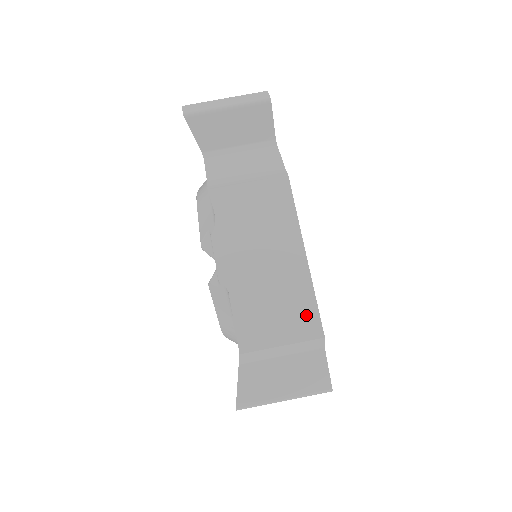
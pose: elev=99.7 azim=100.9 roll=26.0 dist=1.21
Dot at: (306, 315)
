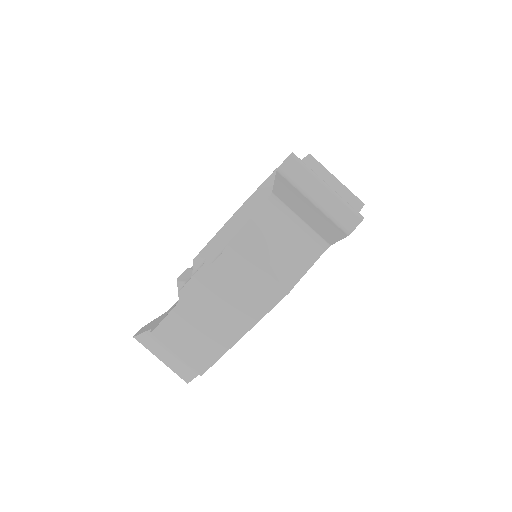
Dot at: (204, 359)
